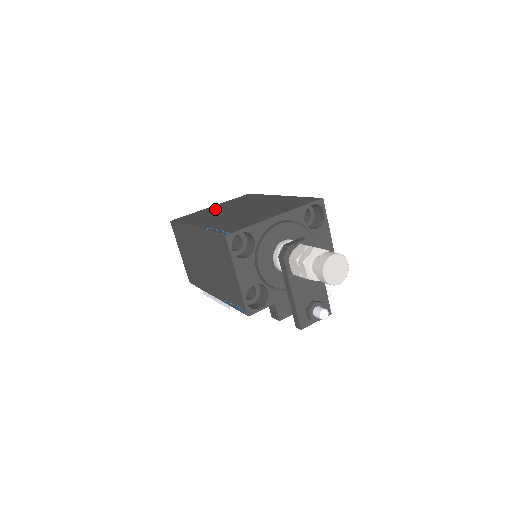
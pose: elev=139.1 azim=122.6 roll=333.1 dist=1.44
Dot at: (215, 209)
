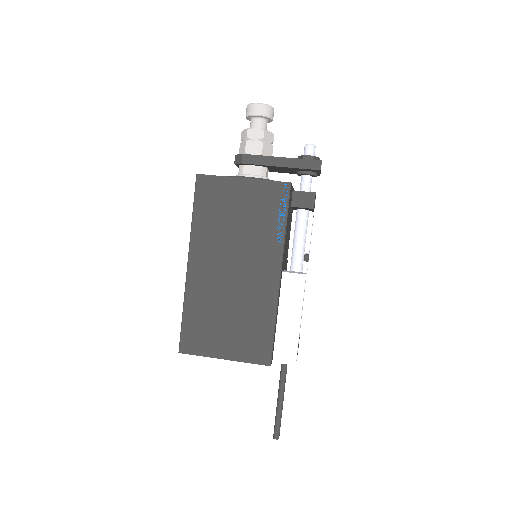
Dot at: occluded
